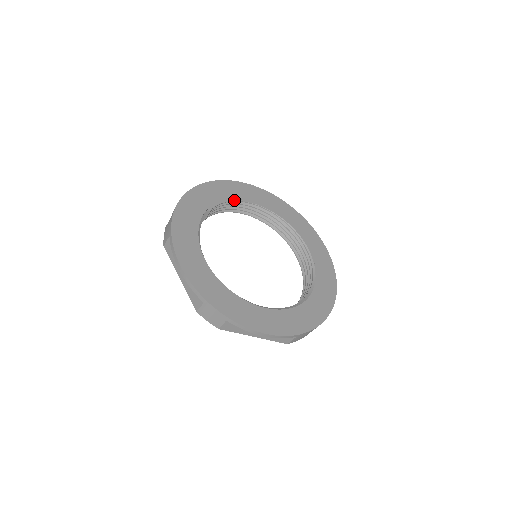
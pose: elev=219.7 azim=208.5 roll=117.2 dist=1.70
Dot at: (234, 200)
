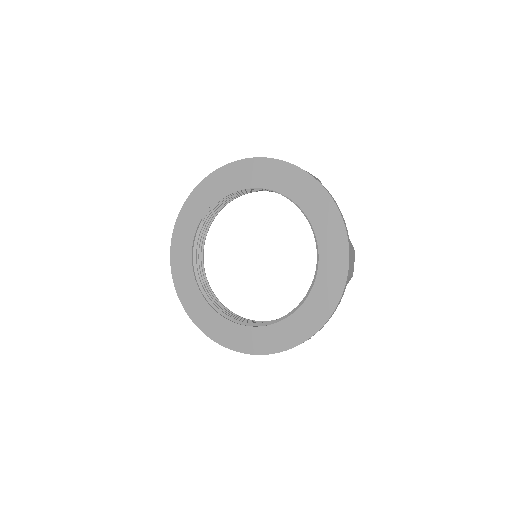
Dot at: (228, 194)
